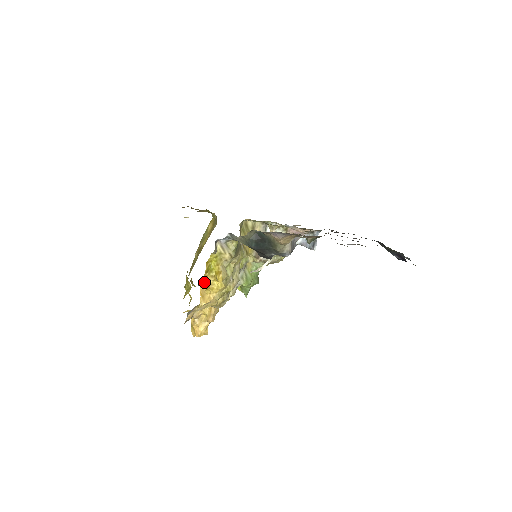
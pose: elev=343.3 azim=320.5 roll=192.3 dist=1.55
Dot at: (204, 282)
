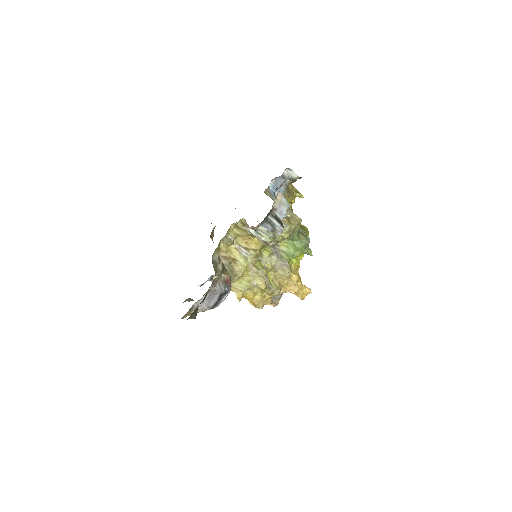
Dot at: occluded
